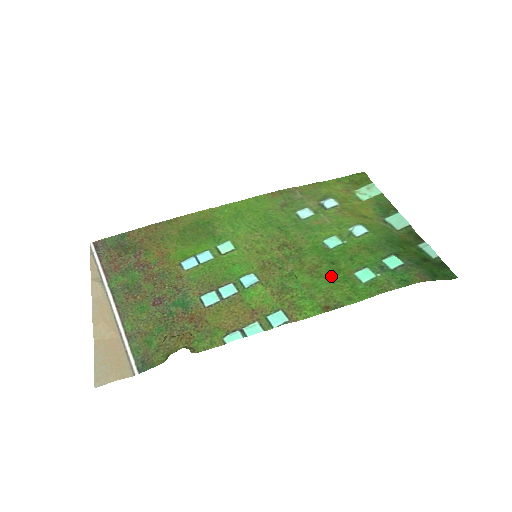
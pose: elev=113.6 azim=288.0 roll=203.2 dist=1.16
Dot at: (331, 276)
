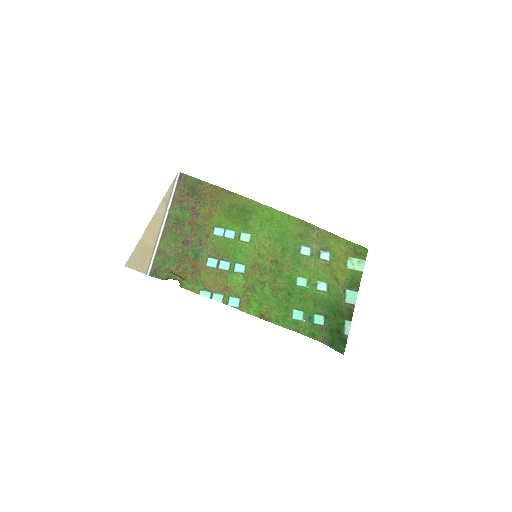
Dot at: (281, 301)
